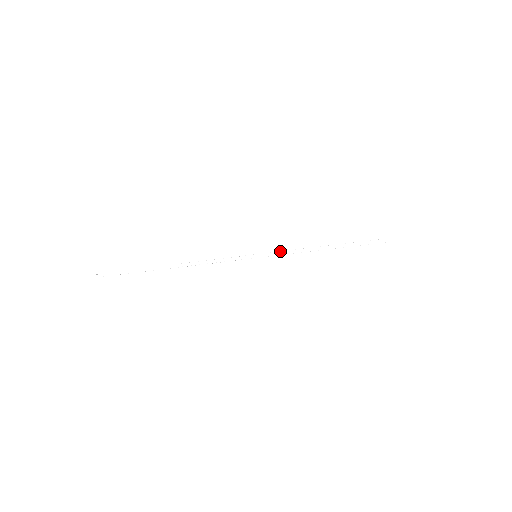
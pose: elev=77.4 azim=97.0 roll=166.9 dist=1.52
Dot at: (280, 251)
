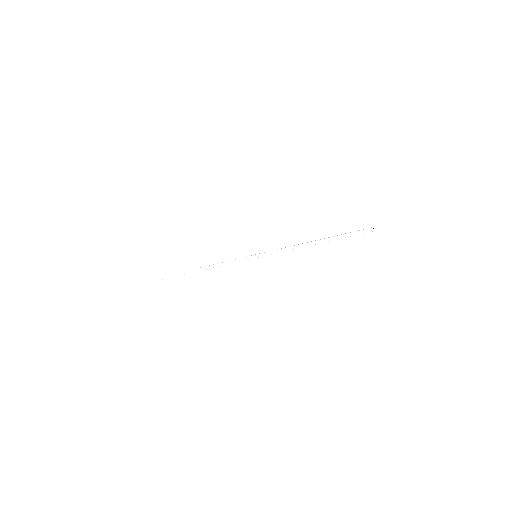
Dot at: (273, 250)
